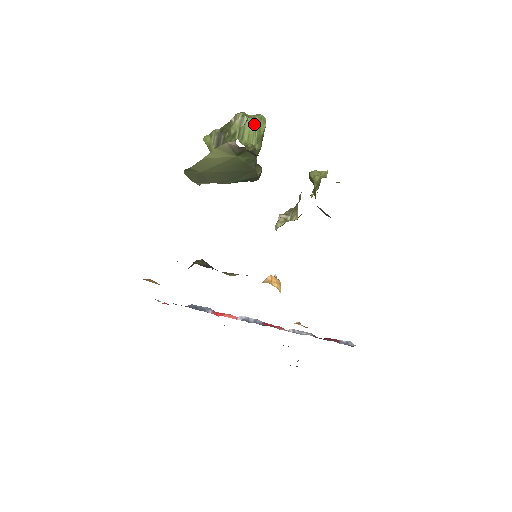
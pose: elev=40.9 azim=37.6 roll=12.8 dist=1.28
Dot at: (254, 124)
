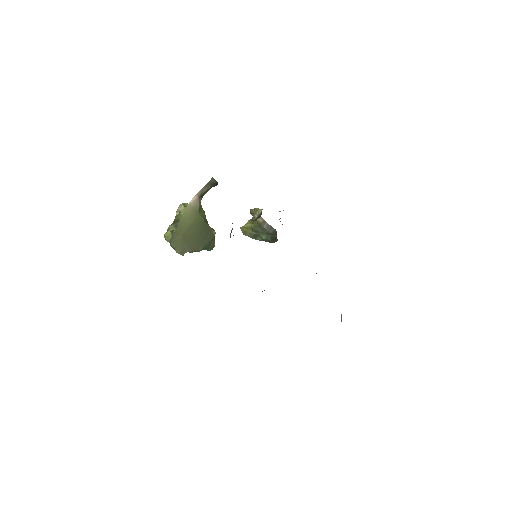
Dot at: occluded
